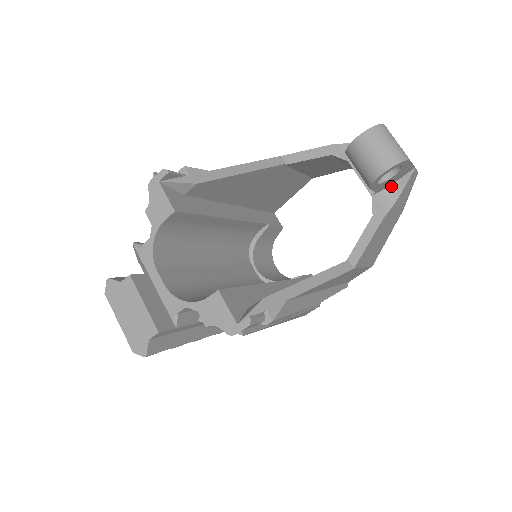
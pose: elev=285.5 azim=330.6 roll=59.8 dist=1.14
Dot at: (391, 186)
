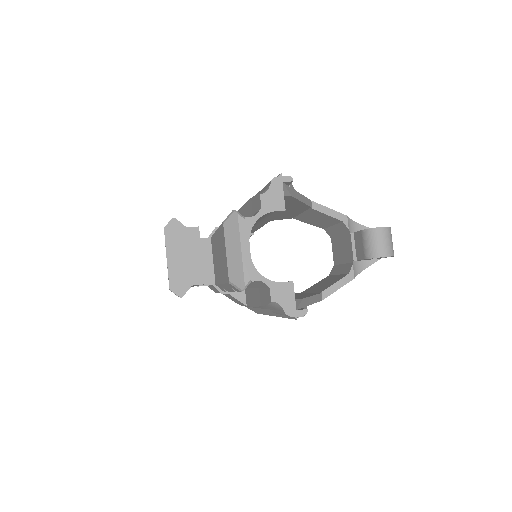
Dot at: (363, 261)
